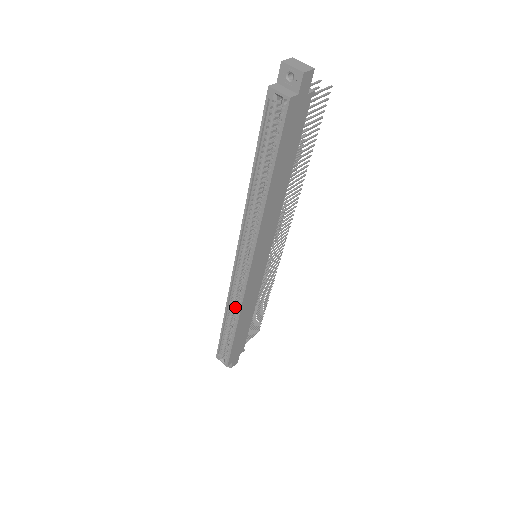
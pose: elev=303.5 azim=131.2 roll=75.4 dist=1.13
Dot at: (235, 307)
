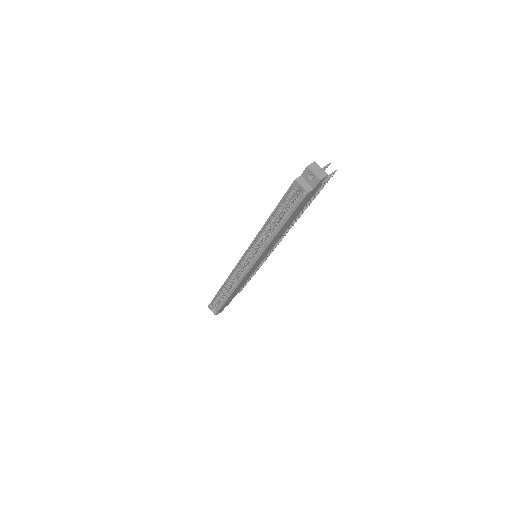
Dot at: (232, 282)
